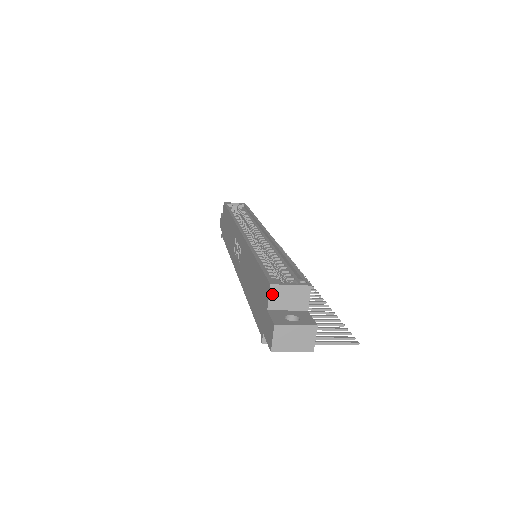
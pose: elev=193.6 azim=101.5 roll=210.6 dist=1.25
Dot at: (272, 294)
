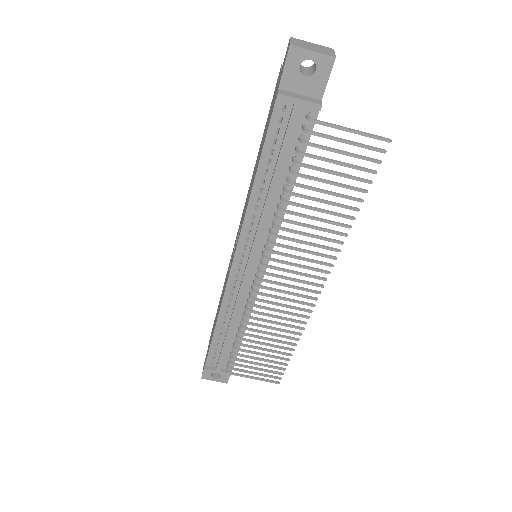
Dot at: occluded
